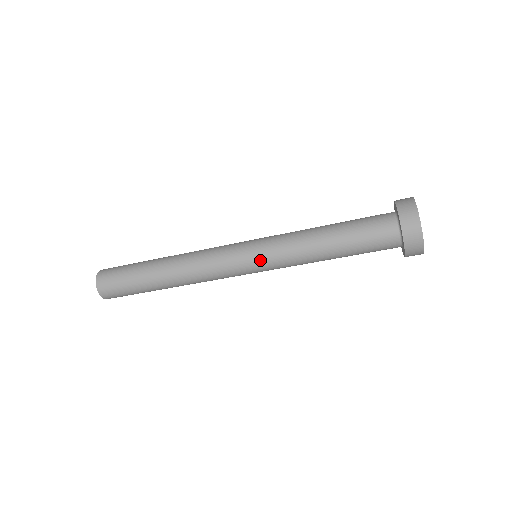
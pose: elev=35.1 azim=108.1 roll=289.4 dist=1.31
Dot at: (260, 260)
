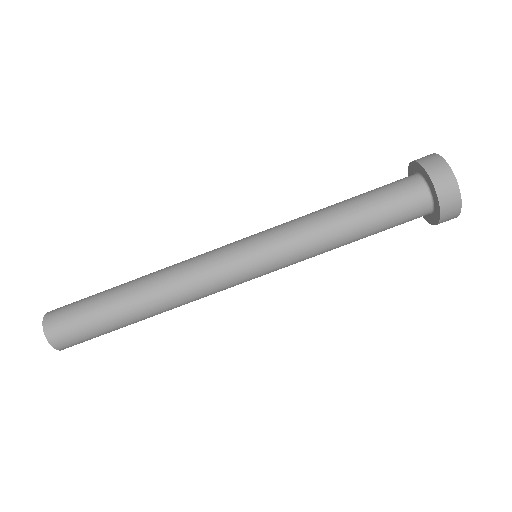
Dot at: (262, 248)
